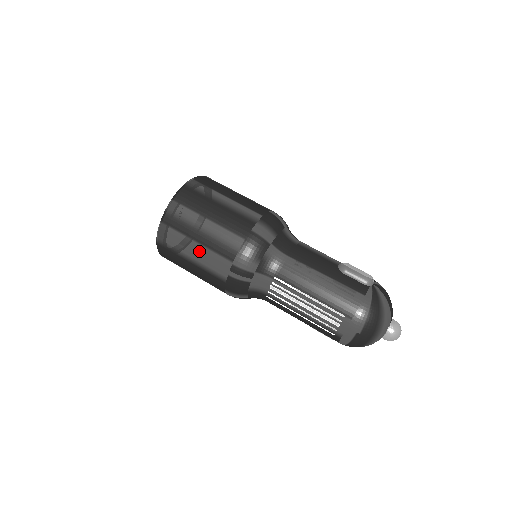
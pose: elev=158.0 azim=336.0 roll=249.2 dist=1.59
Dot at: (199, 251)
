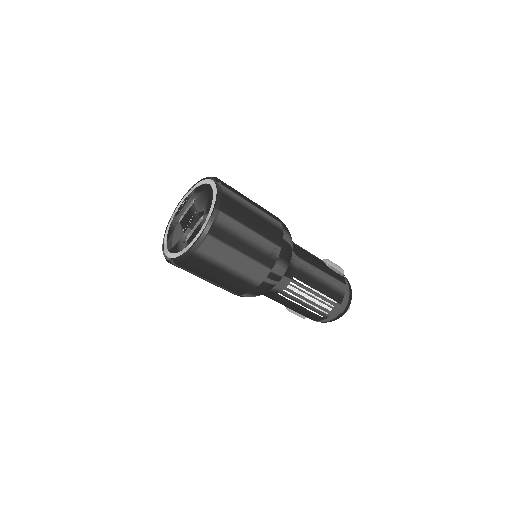
Dot at: (241, 261)
